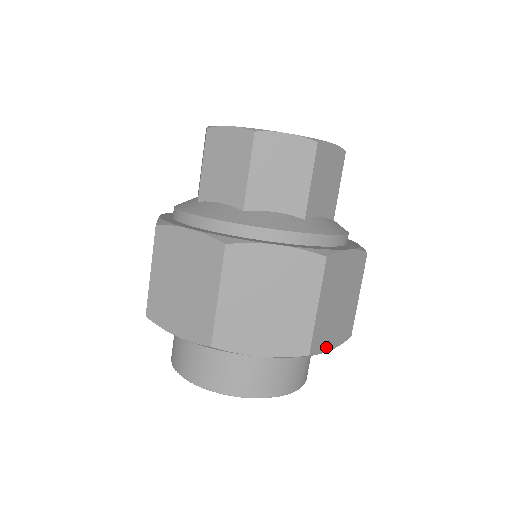
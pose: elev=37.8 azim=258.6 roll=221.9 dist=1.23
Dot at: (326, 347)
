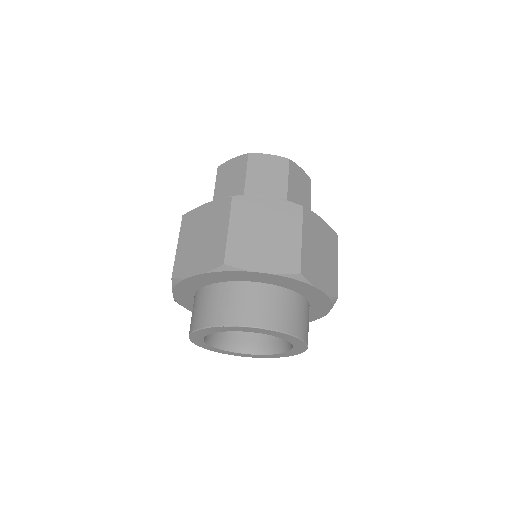
Dot at: (315, 283)
